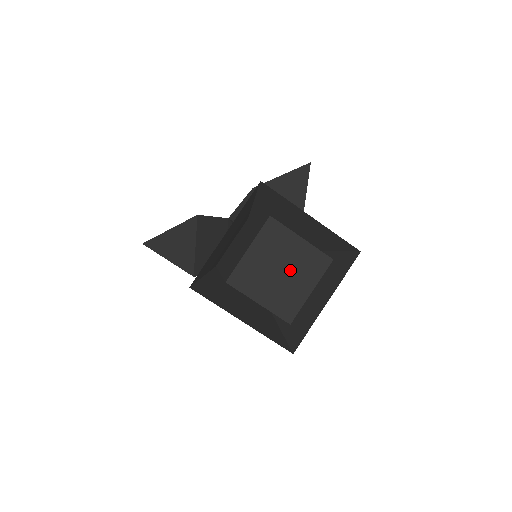
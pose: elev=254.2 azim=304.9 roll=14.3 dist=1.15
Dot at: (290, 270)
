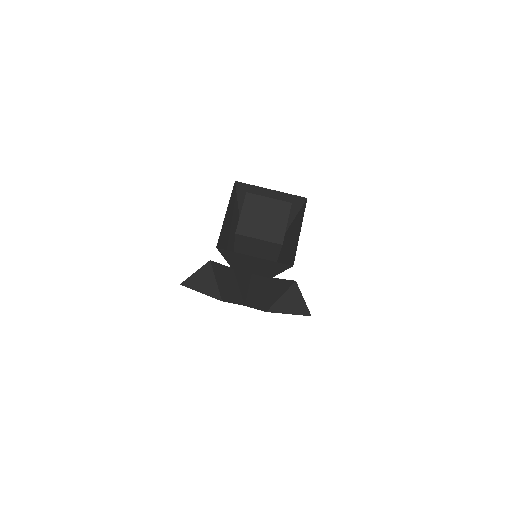
Dot at: (269, 216)
